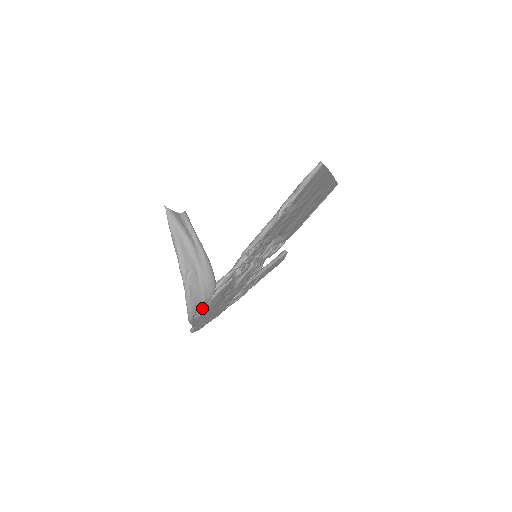
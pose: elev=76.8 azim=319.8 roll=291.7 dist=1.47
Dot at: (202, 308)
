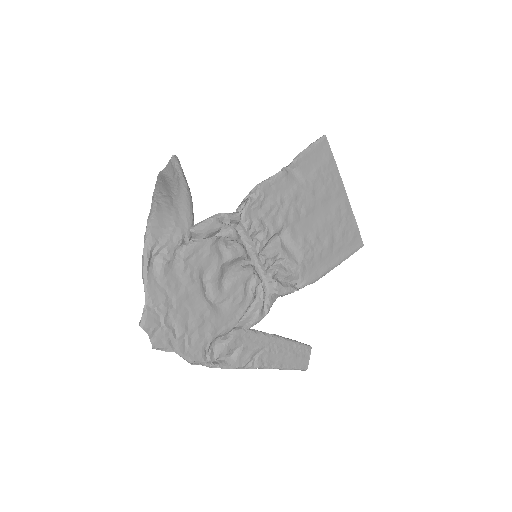
Dot at: (166, 248)
